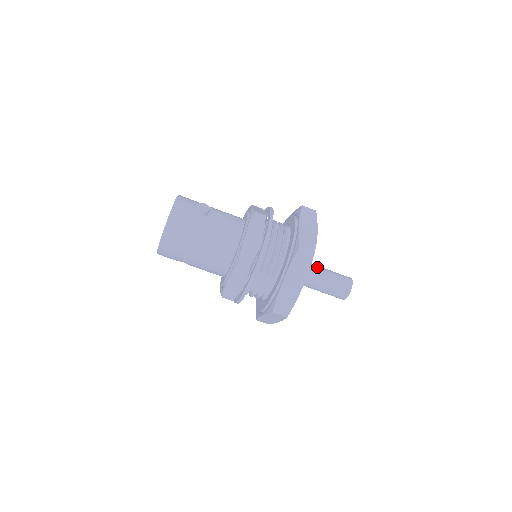
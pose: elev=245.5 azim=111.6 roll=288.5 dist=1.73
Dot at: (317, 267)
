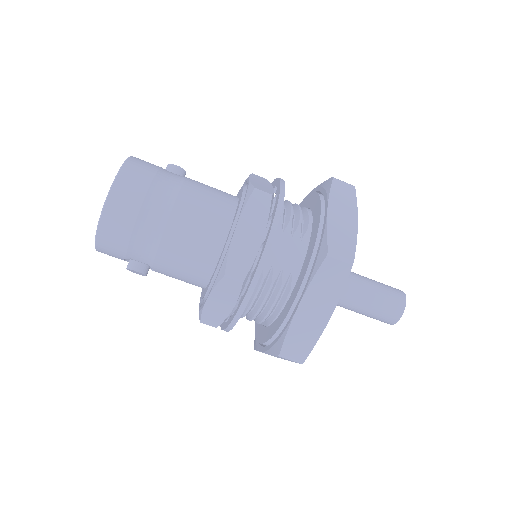
Dot at: occluded
